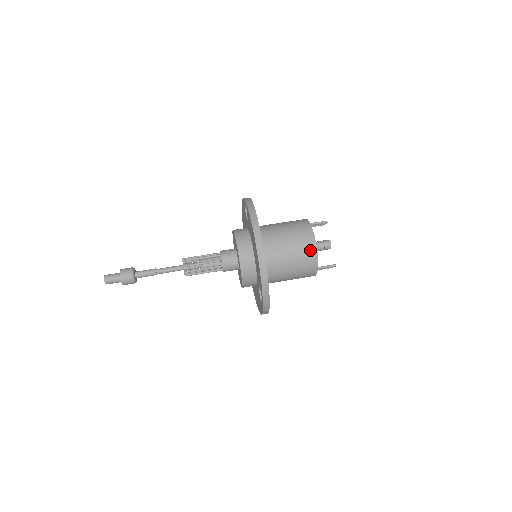
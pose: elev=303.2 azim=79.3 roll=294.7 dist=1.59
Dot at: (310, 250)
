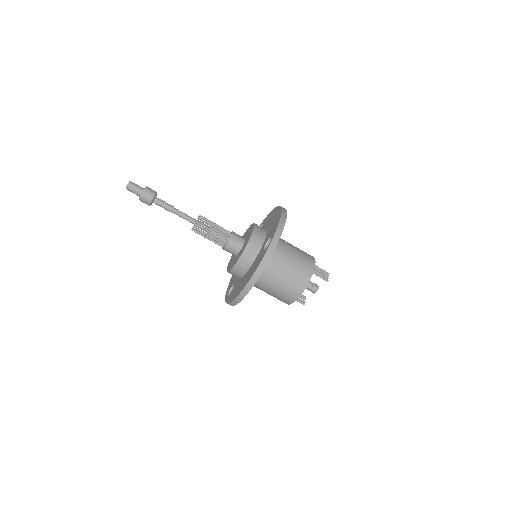
Dot at: (288, 299)
